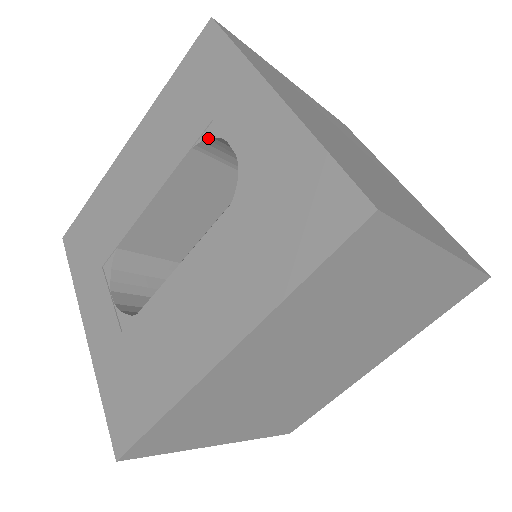
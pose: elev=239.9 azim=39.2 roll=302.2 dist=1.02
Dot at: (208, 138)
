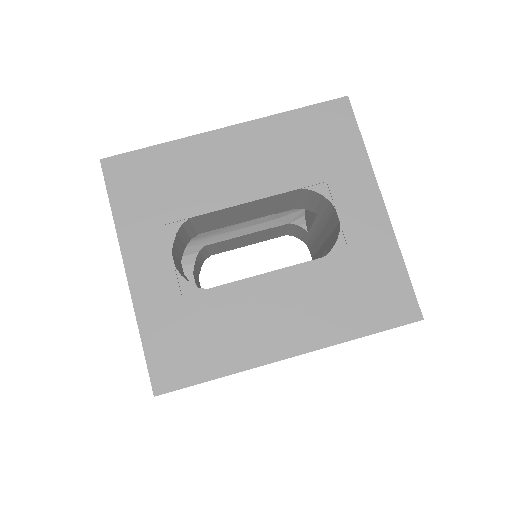
Dot at: (318, 192)
